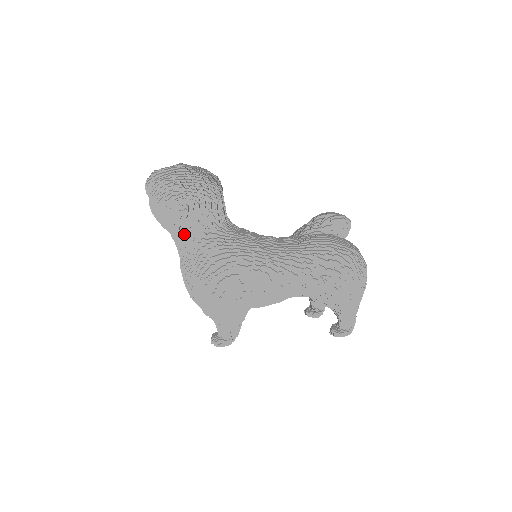
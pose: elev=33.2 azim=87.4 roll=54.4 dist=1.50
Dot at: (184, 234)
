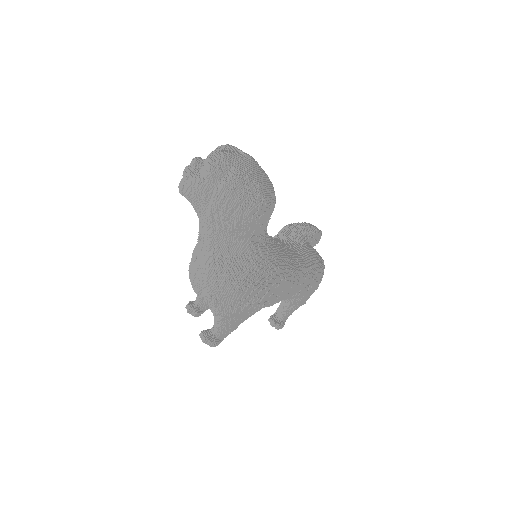
Dot at: (239, 235)
